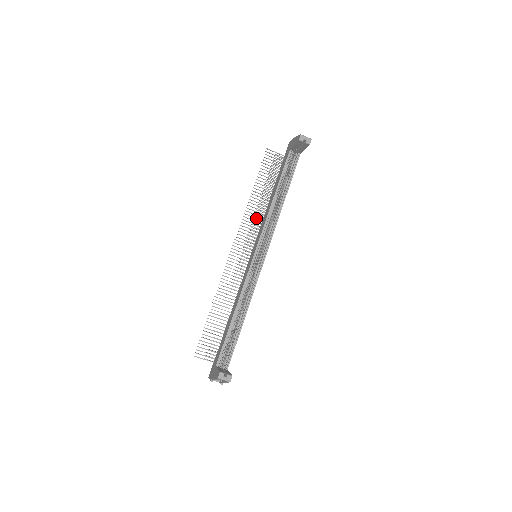
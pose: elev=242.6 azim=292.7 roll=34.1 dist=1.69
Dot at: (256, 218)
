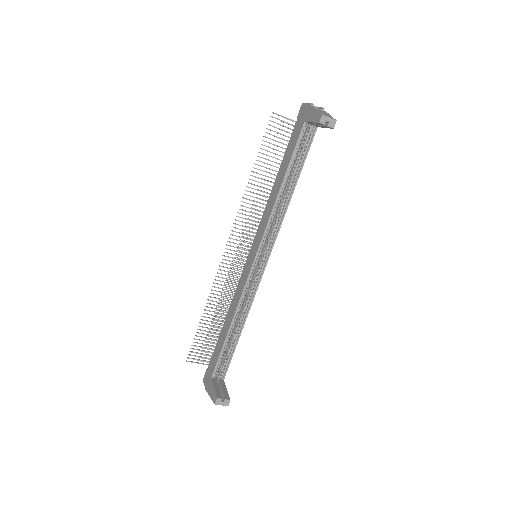
Dot at: (256, 206)
